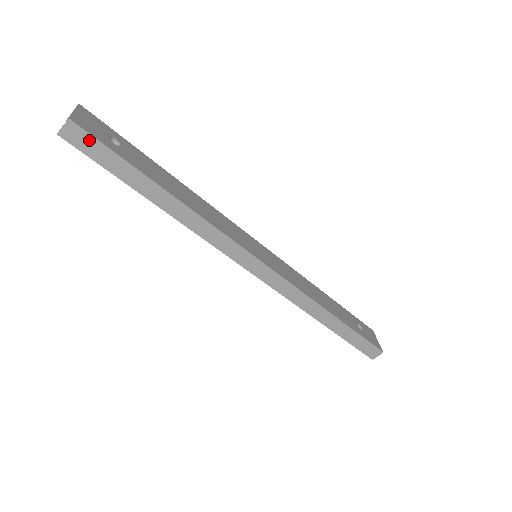
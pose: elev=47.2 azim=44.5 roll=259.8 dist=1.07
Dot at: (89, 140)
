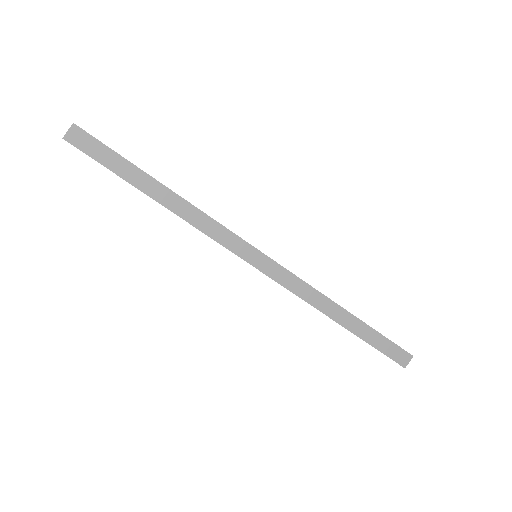
Dot at: (90, 141)
